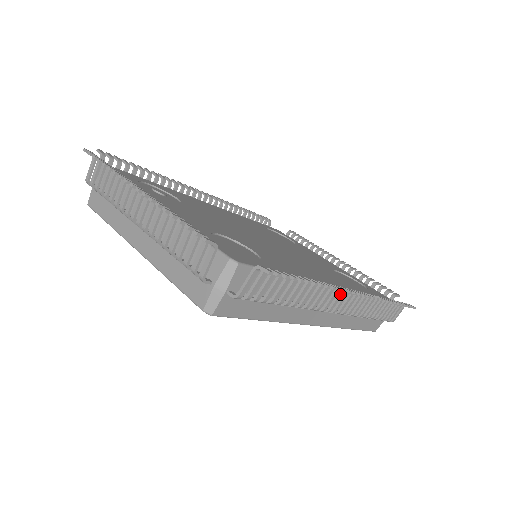
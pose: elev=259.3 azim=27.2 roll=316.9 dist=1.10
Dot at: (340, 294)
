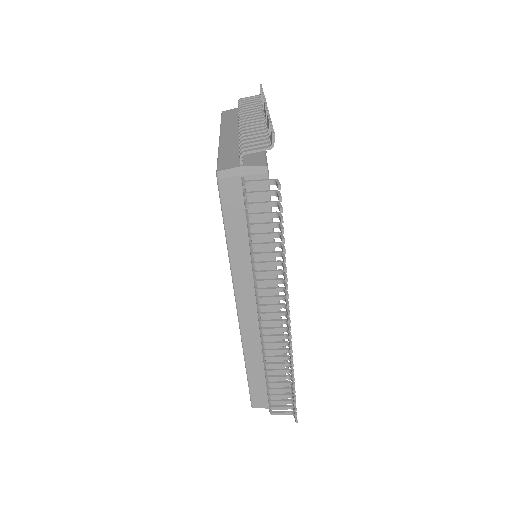
Dot at: (280, 305)
